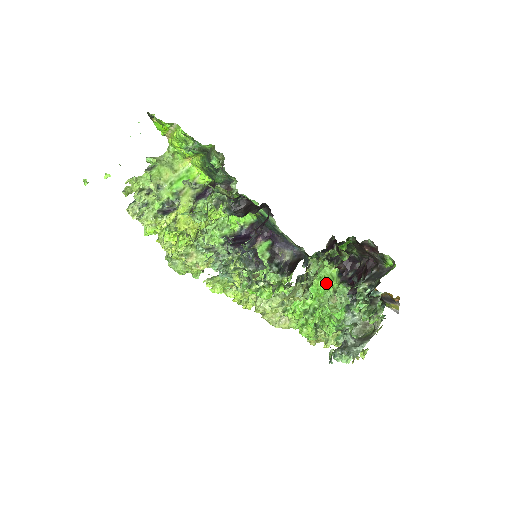
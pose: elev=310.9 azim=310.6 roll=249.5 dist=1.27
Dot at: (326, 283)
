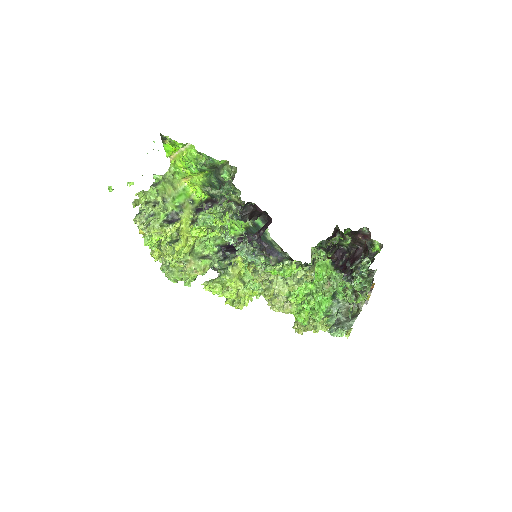
Dot at: (324, 270)
